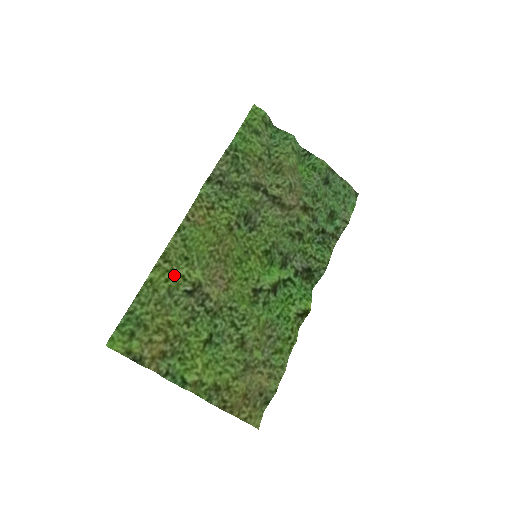
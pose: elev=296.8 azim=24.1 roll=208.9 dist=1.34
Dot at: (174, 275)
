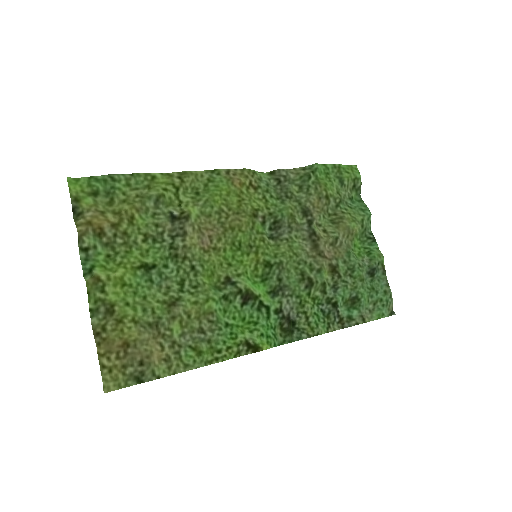
Dot at: (175, 193)
